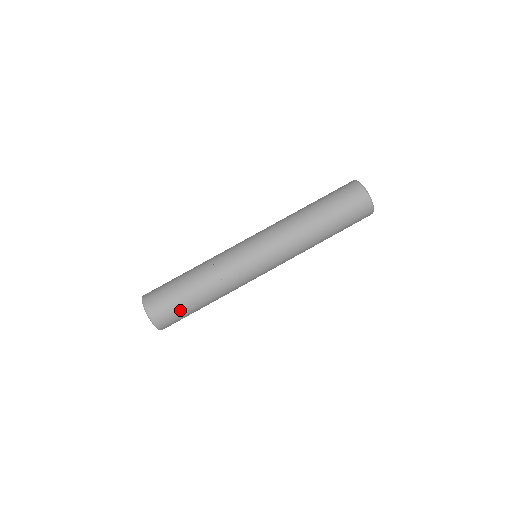
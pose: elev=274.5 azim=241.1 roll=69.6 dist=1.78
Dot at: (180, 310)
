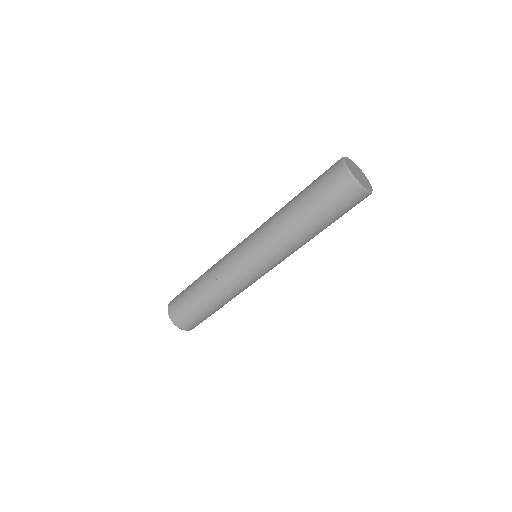
Dot at: (198, 316)
